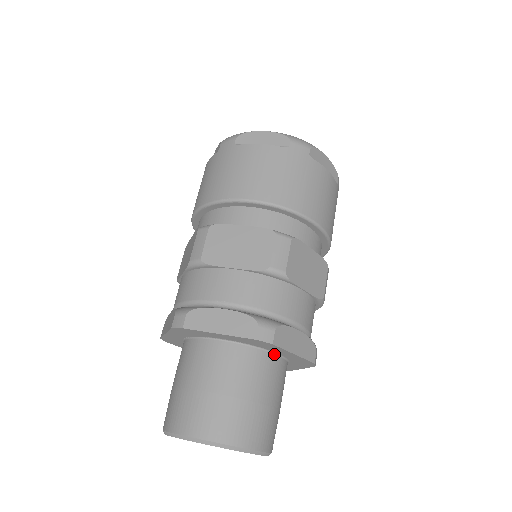
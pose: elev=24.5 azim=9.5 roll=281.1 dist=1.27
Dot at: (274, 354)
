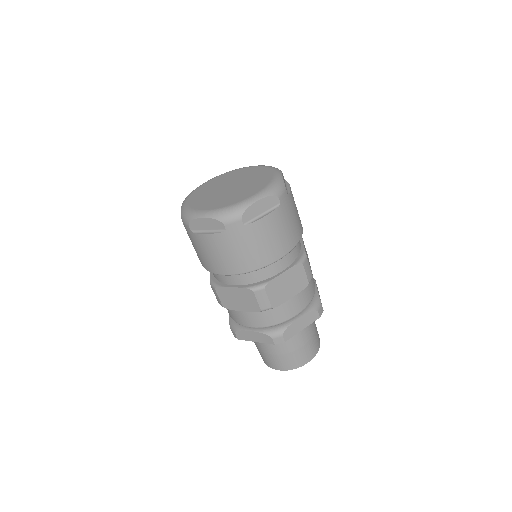
Dot at: occluded
